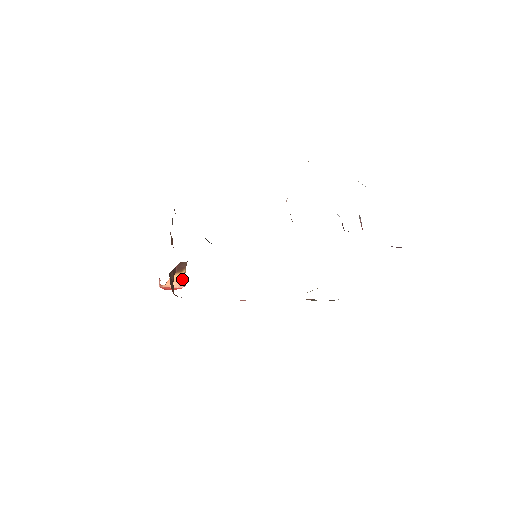
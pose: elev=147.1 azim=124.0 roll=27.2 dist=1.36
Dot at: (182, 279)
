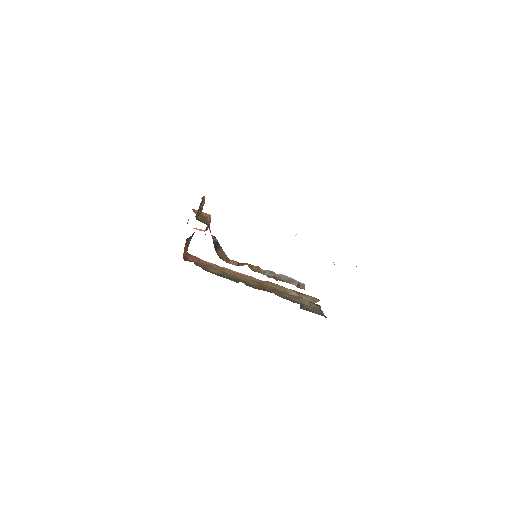
Dot at: occluded
